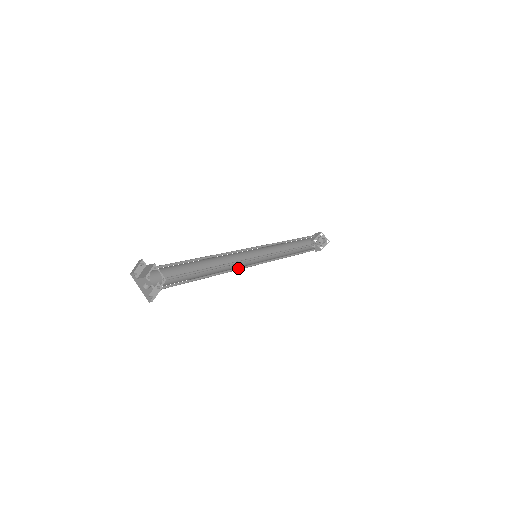
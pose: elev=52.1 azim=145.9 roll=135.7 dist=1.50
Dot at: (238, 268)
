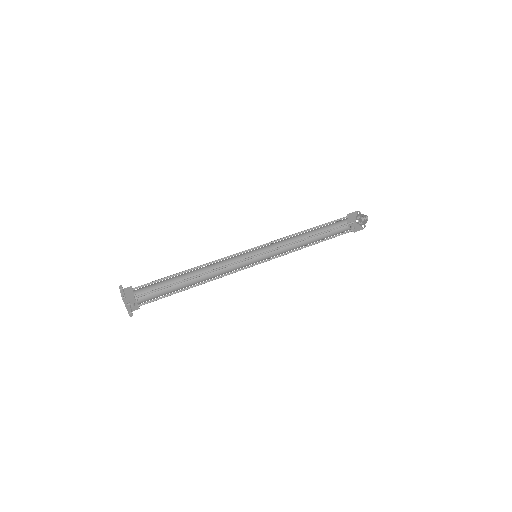
Dot at: (235, 271)
